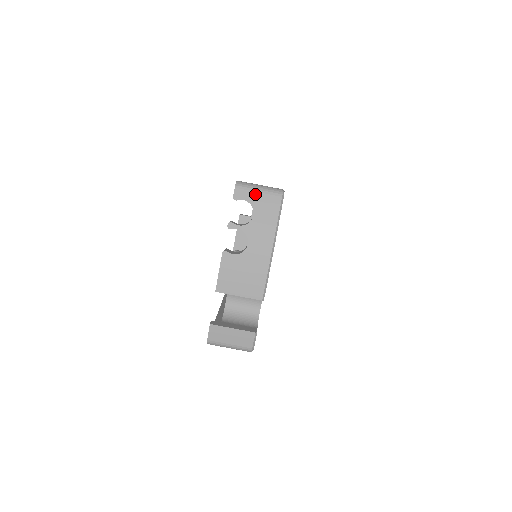
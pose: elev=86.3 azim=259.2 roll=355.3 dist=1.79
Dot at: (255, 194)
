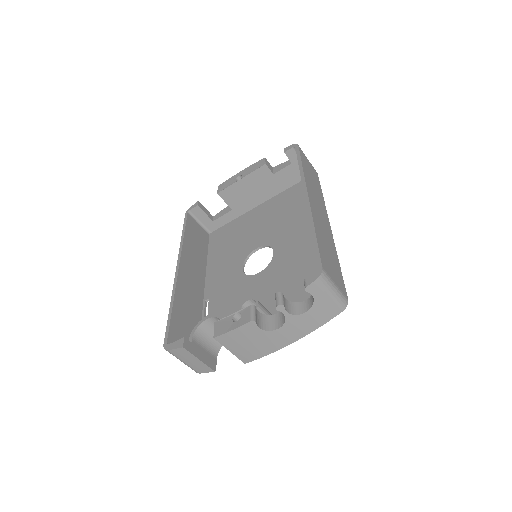
Dot at: (326, 296)
